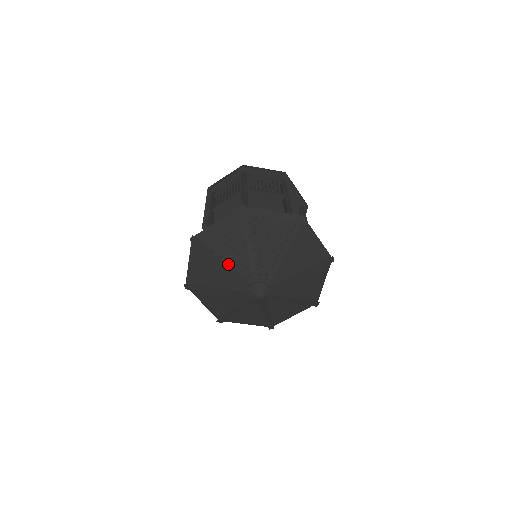
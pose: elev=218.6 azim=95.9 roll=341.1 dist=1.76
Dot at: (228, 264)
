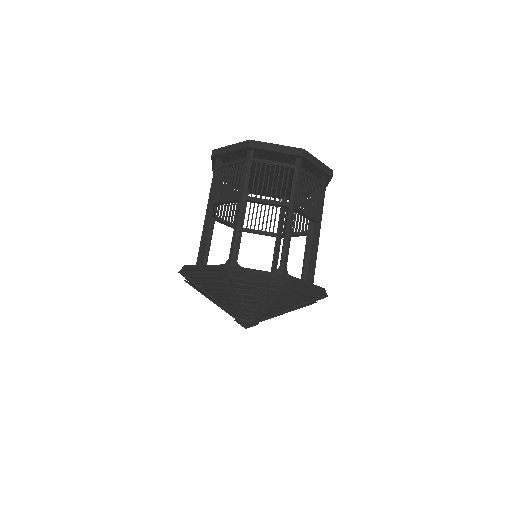
Dot at: (239, 300)
